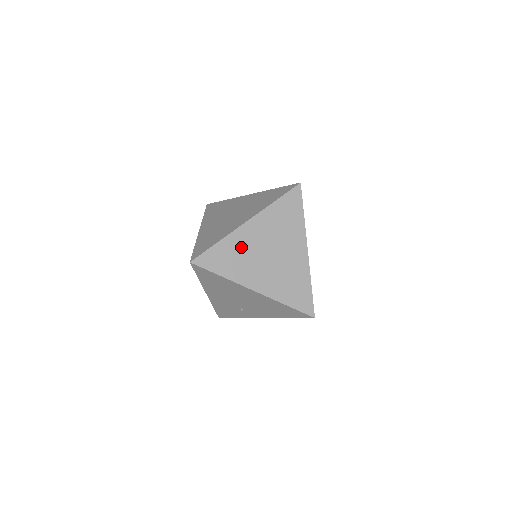
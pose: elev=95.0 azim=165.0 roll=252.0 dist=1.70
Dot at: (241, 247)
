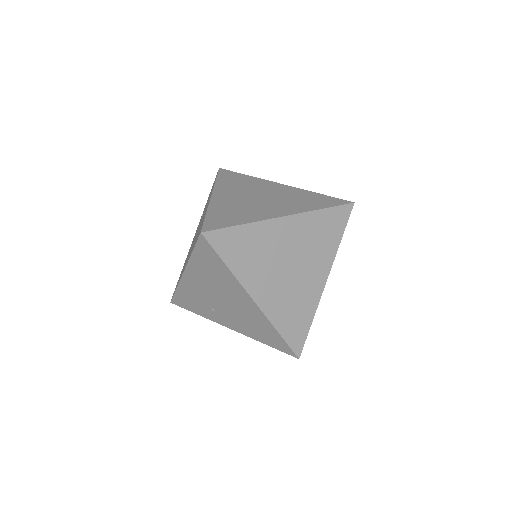
Dot at: (264, 243)
